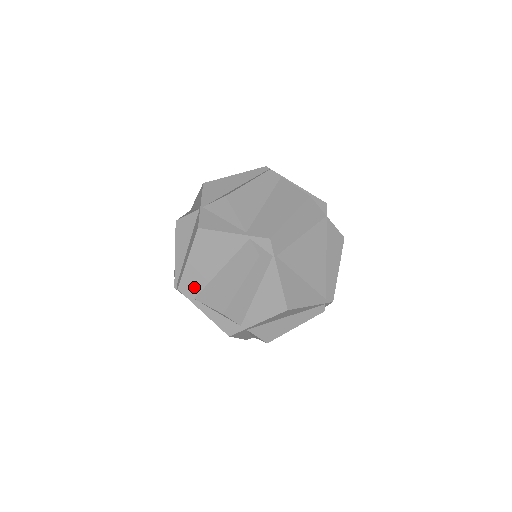
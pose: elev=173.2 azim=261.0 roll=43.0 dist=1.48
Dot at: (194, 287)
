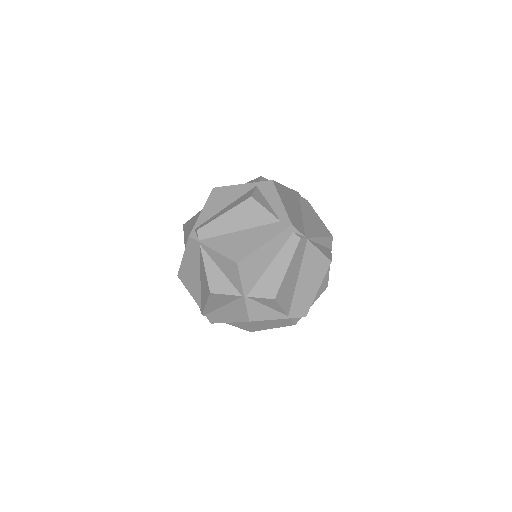
Dot at: occluded
